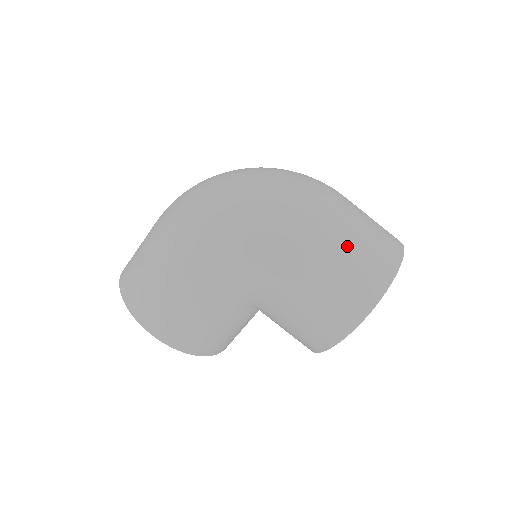
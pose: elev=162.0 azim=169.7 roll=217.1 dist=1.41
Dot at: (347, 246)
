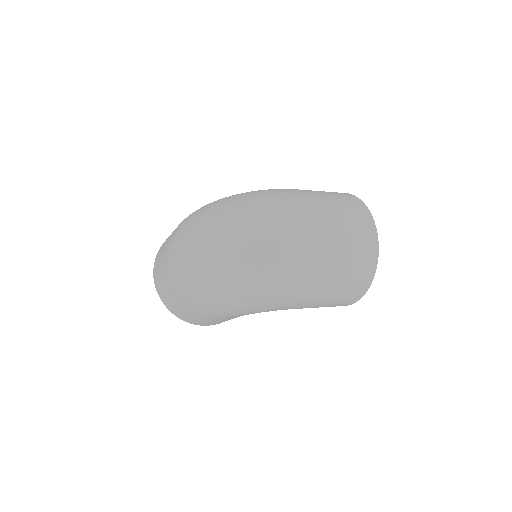
Dot at: (335, 285)
